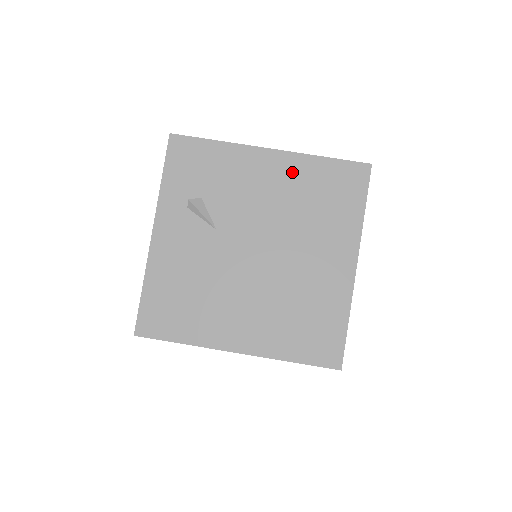
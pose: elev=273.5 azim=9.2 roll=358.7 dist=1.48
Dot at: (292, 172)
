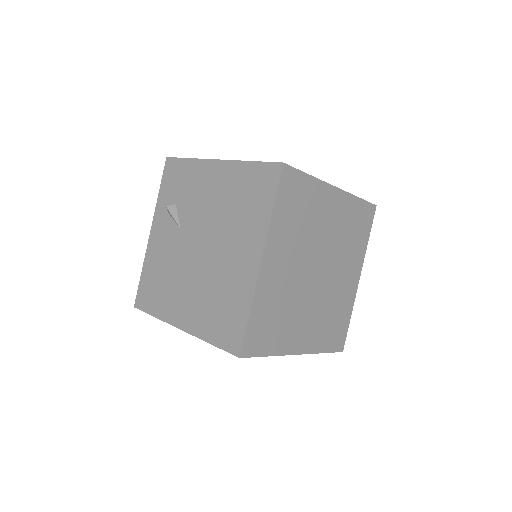
Dot at: (228, 178)
